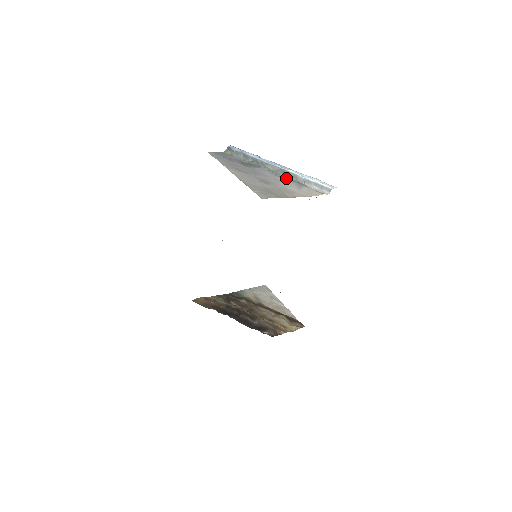
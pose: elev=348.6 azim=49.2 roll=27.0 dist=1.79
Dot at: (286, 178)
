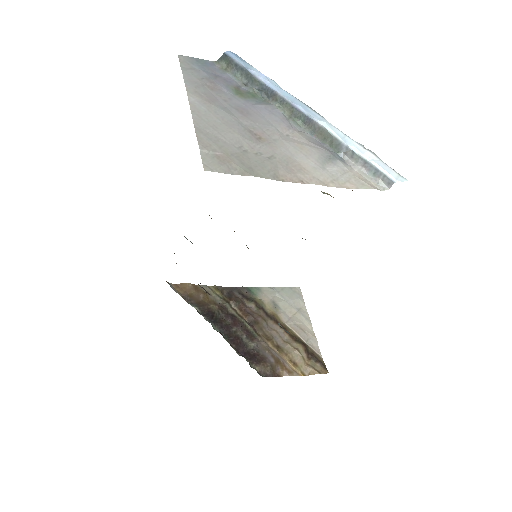
Dot at: (310, 137)
